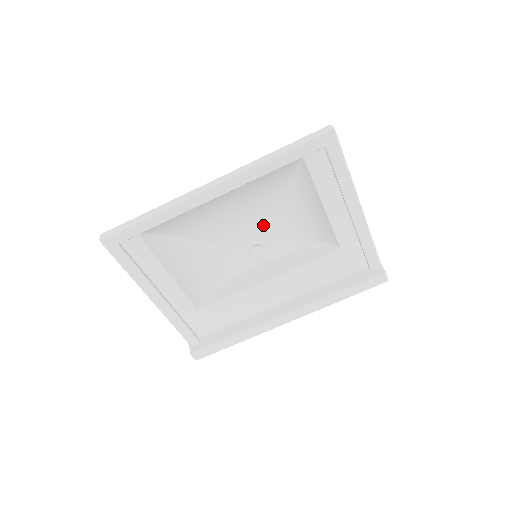
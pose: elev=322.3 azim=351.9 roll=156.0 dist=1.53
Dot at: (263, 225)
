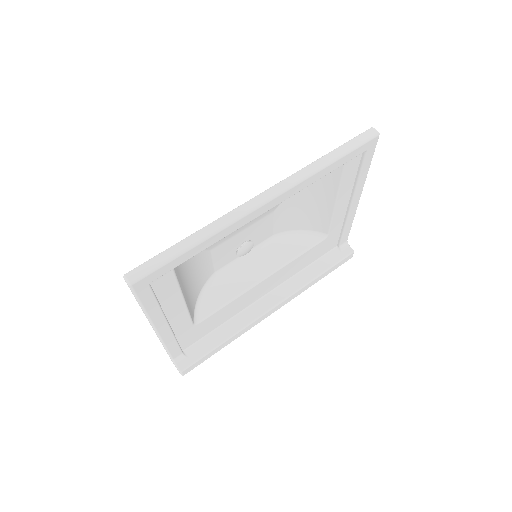
Dot at: (259, 221)
